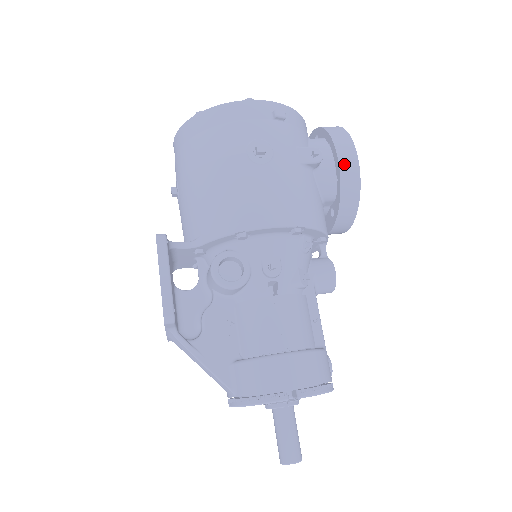
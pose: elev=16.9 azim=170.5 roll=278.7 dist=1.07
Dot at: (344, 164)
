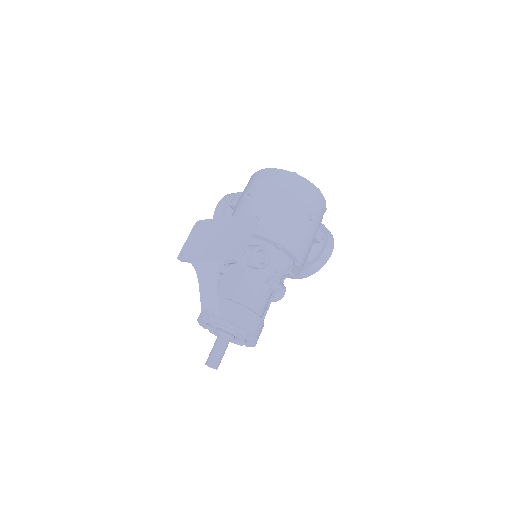
Dot at: (326, 252)
